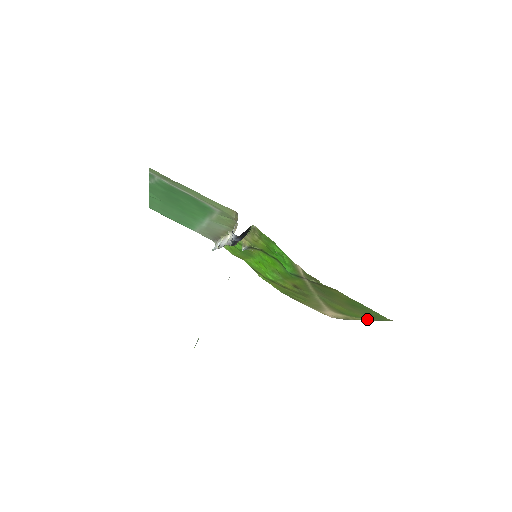
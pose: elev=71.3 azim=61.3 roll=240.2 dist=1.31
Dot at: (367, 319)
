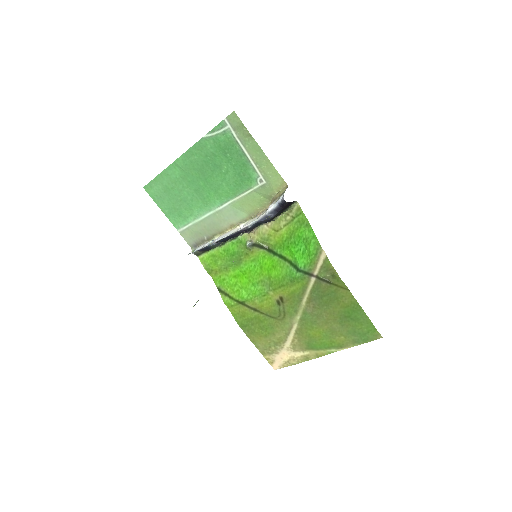
Dot at: (340, 349)
